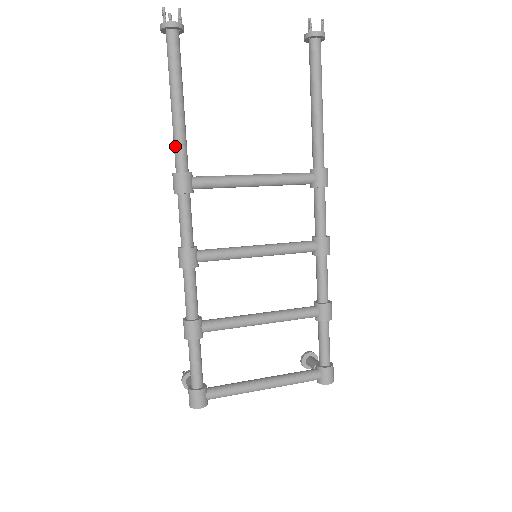
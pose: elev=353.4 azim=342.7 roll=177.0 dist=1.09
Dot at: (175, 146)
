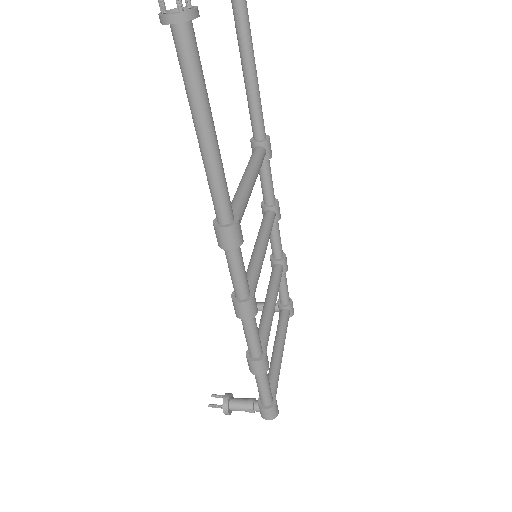
Dot at: (221, 193)
